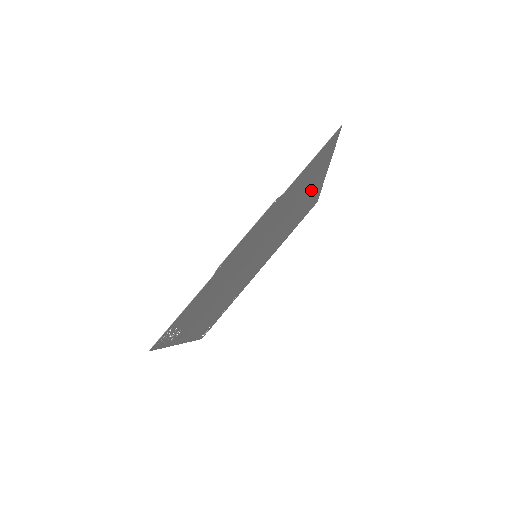
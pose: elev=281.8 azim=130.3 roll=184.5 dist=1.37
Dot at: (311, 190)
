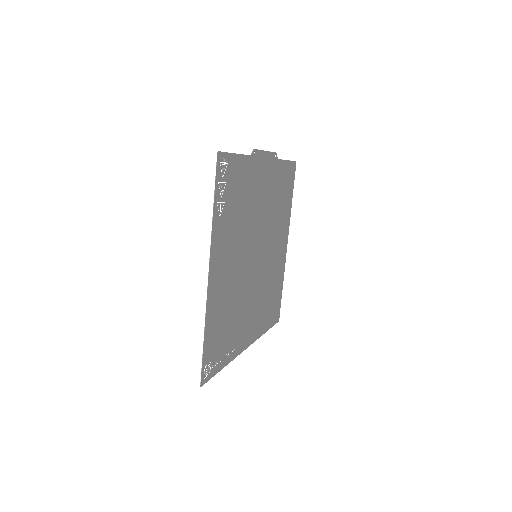
Dot at: (281, 245)
